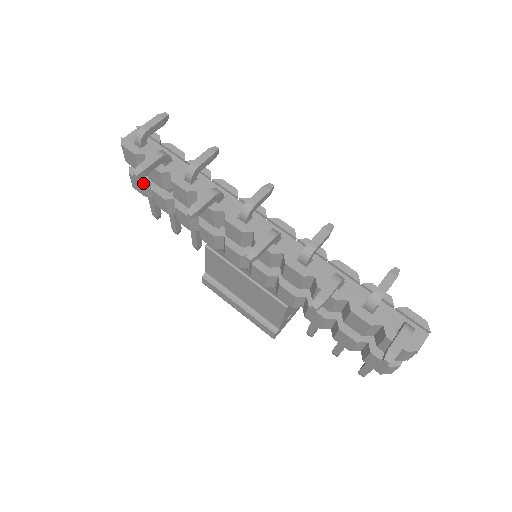
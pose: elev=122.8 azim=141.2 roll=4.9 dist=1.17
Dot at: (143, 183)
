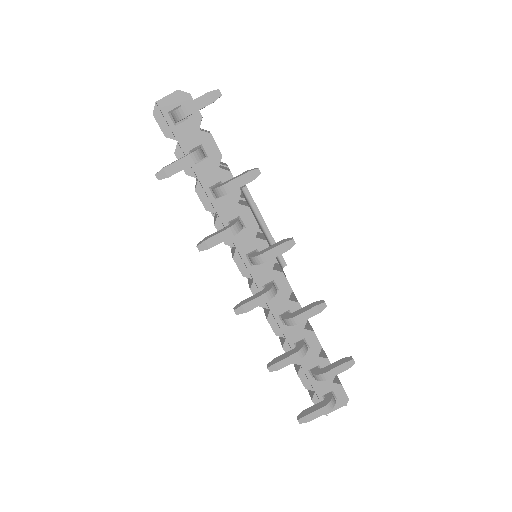
Dot at: occluded
